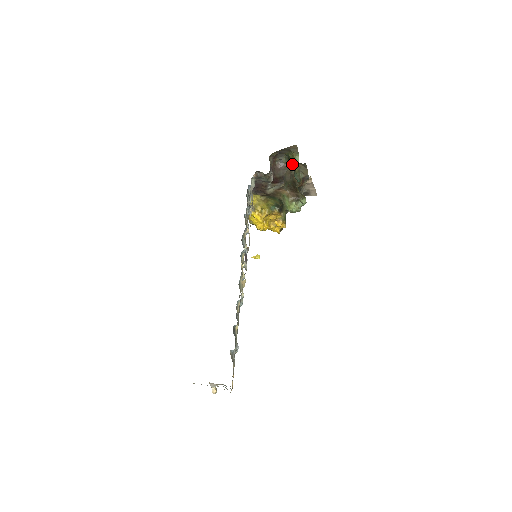
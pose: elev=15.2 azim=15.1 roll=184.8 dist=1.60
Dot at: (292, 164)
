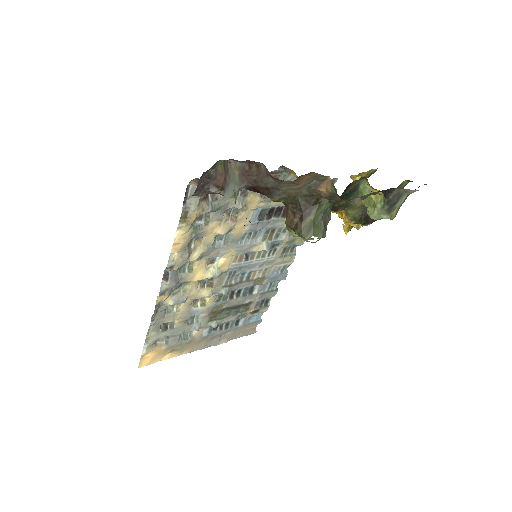
Dot at: occluded
